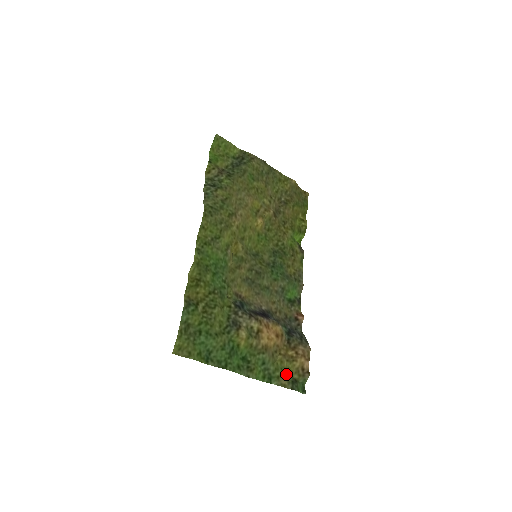
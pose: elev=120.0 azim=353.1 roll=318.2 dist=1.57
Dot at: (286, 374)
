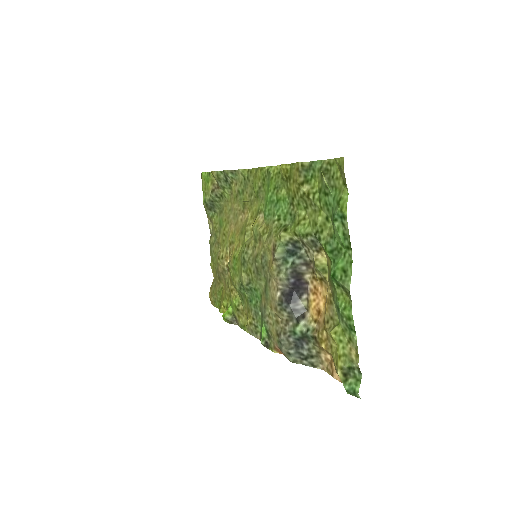
Dot at: (343, 352)
